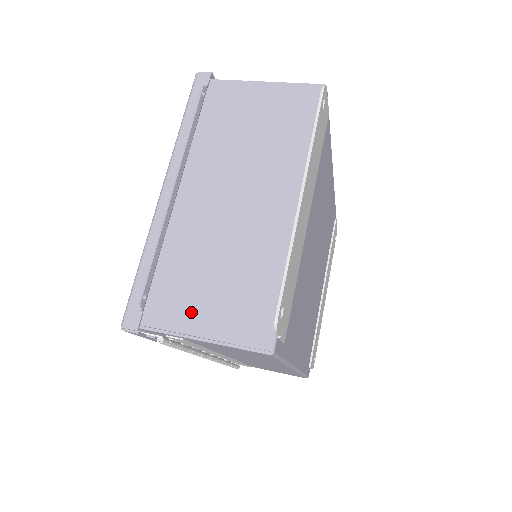
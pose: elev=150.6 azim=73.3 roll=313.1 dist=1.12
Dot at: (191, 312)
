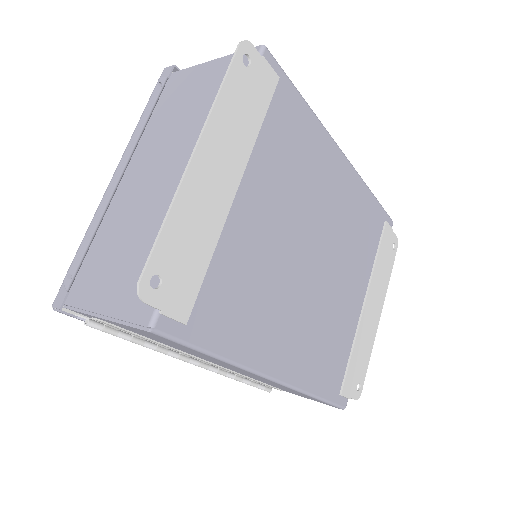
Dot at: (102, 290)
